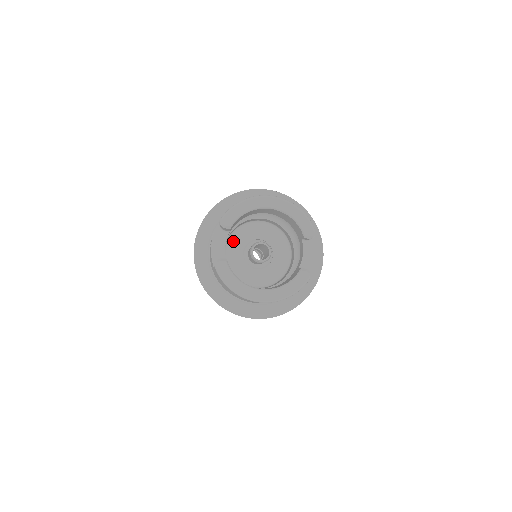
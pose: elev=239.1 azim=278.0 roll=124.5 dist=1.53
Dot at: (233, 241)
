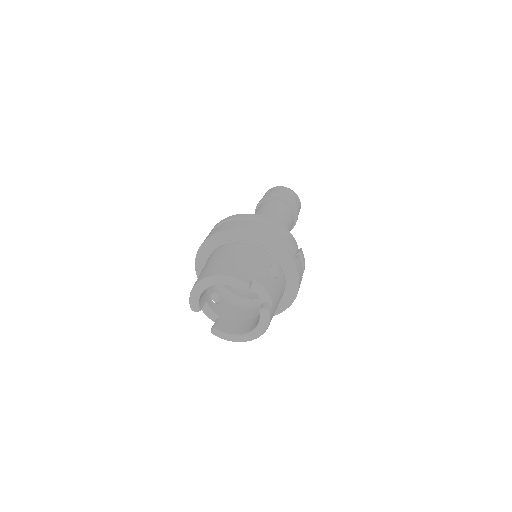
Dot at: occluded
